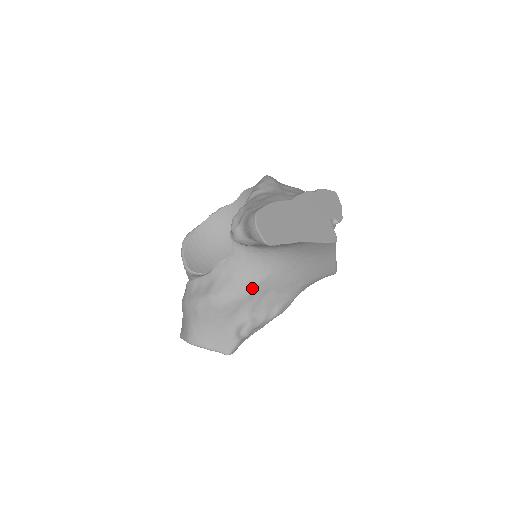
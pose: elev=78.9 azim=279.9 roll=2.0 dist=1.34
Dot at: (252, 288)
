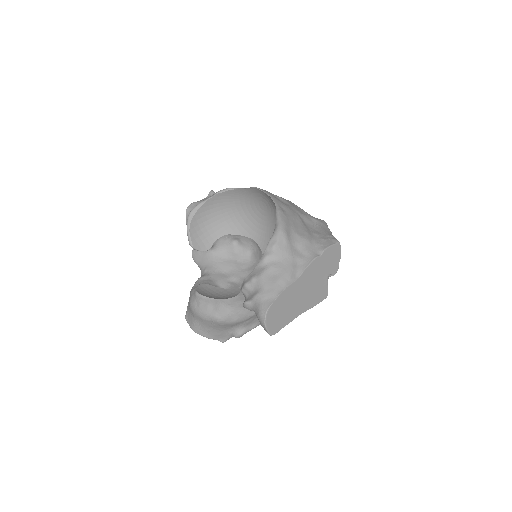
Dot at: (250, 316)
